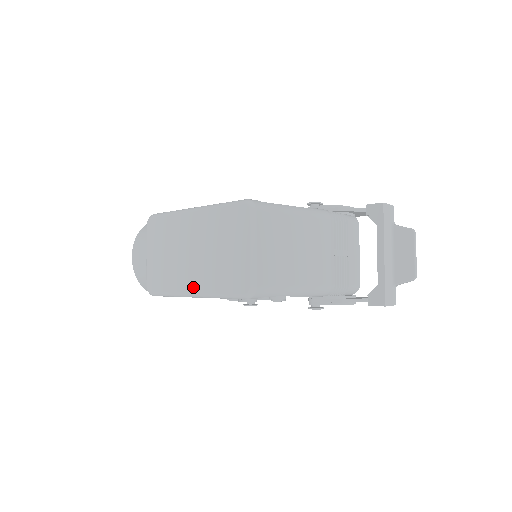
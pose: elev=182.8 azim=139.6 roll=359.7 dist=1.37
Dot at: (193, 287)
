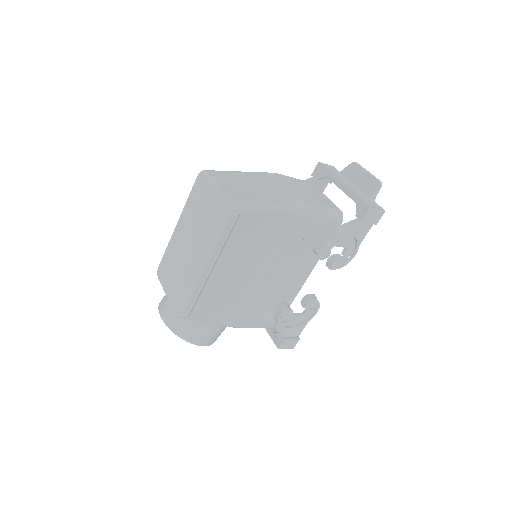
Dot at: (199, 263)
